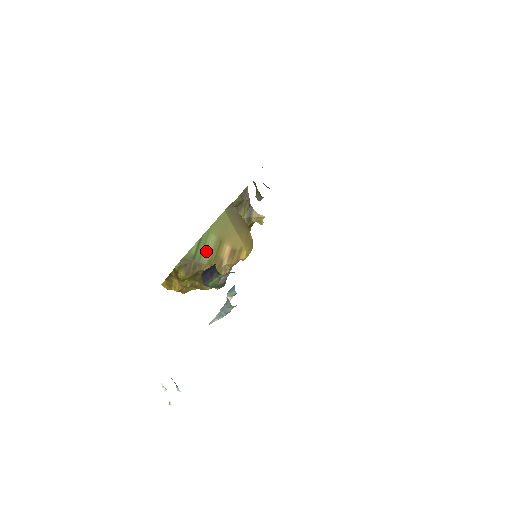
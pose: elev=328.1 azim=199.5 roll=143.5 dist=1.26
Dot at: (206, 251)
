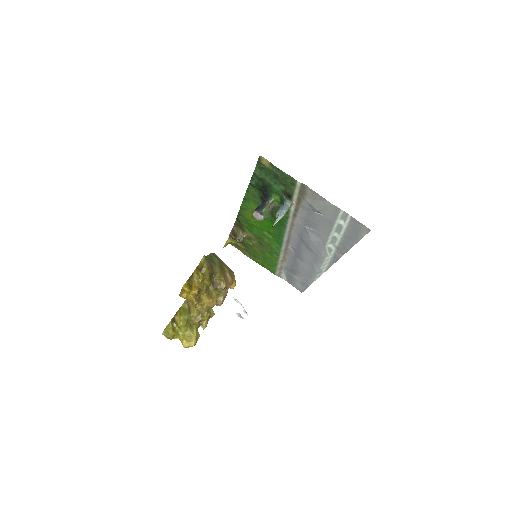
Dot at: (215, 262)
